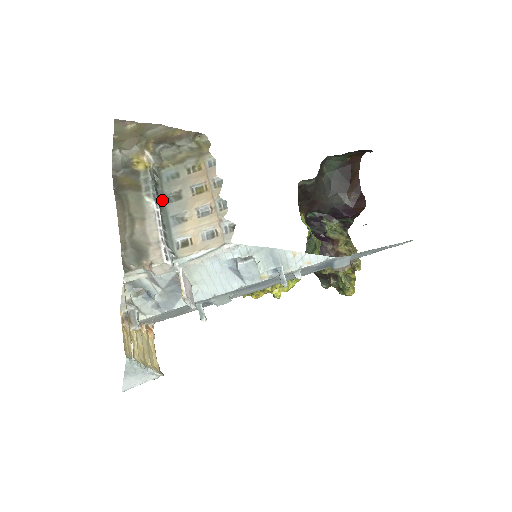
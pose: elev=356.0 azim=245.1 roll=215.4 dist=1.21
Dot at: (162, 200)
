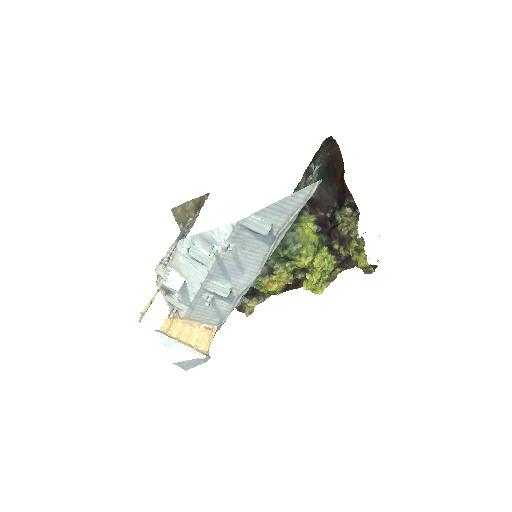
Dot at: occluded
